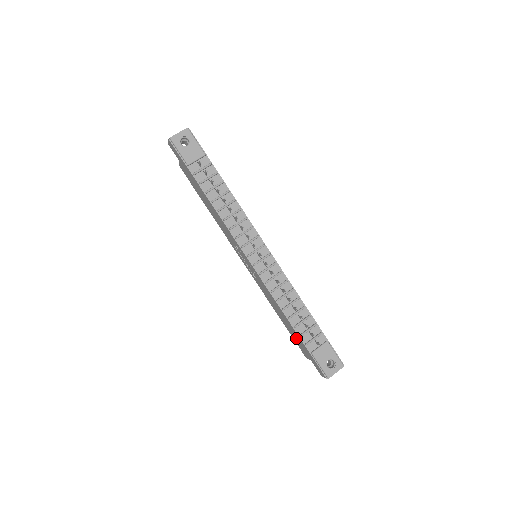
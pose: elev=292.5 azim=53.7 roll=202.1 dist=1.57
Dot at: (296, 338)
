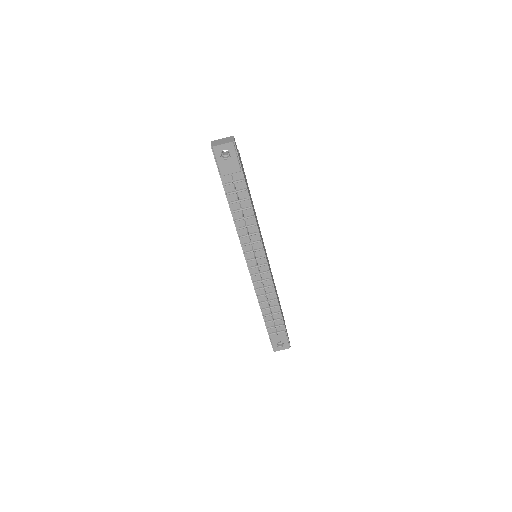
Dot at: occluded
